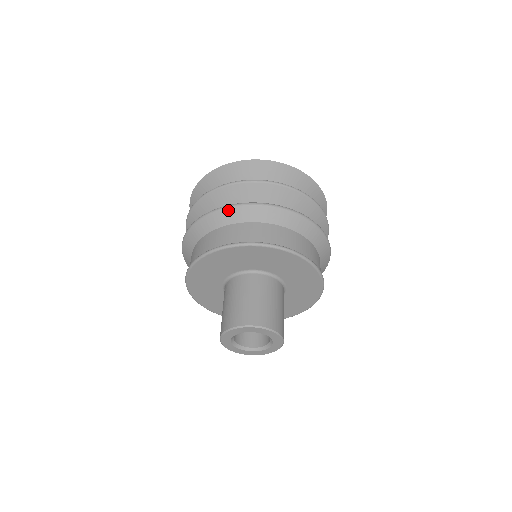
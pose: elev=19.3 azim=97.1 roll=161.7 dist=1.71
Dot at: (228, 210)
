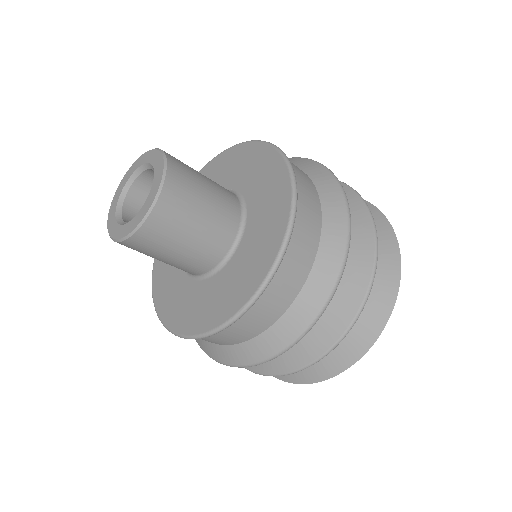
Dot at: occluded
